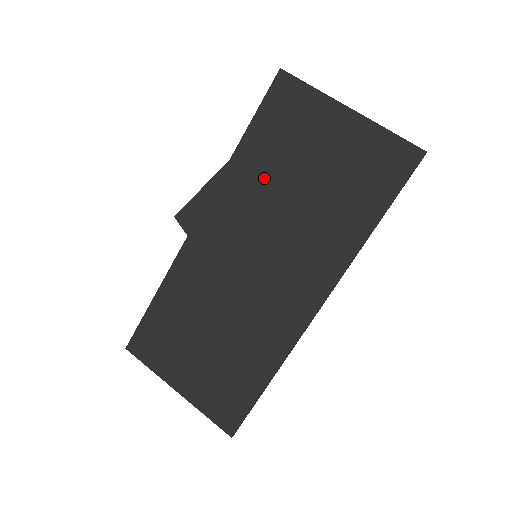
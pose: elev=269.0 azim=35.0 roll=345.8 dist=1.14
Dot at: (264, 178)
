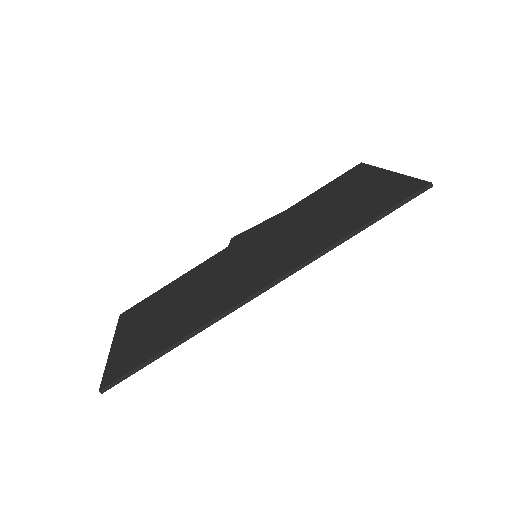
Dot at: (303, 212)
